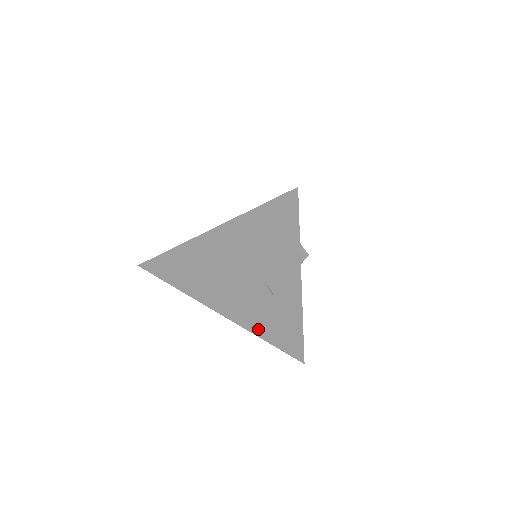
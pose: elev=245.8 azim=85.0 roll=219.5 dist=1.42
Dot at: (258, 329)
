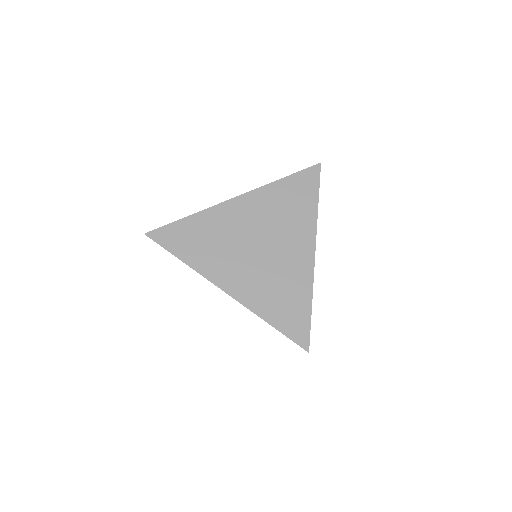
Dot at: occluded
